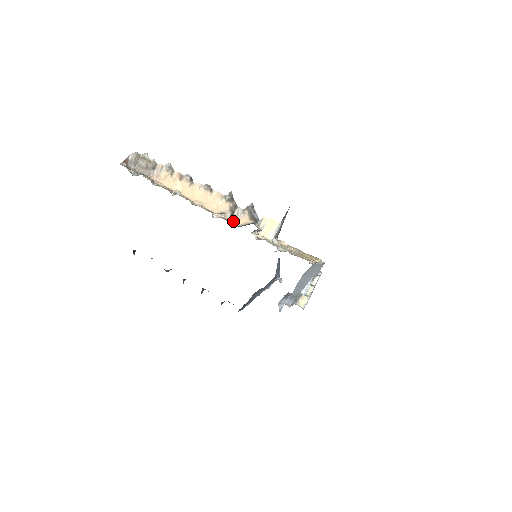
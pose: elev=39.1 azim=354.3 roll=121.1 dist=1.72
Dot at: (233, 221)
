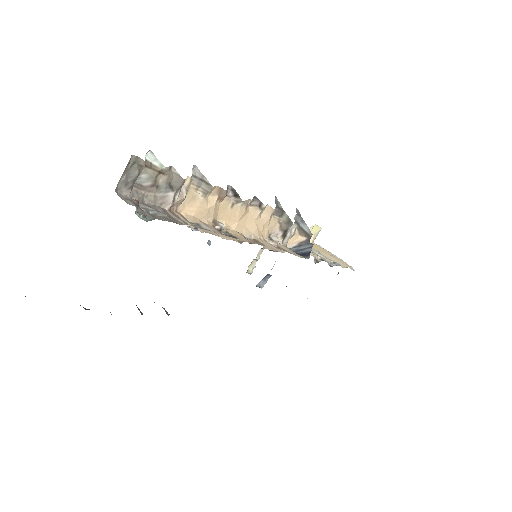
Dot at: (285, 244)
